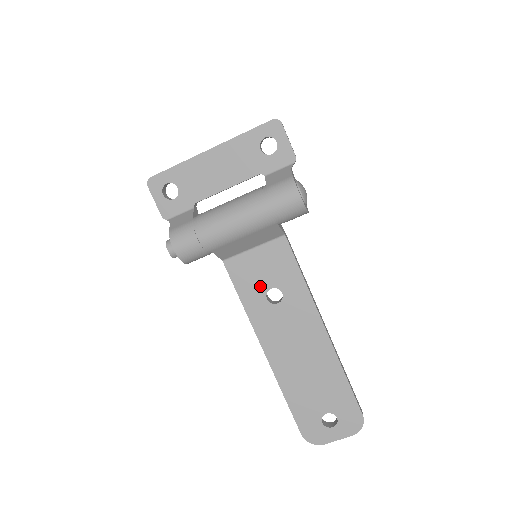
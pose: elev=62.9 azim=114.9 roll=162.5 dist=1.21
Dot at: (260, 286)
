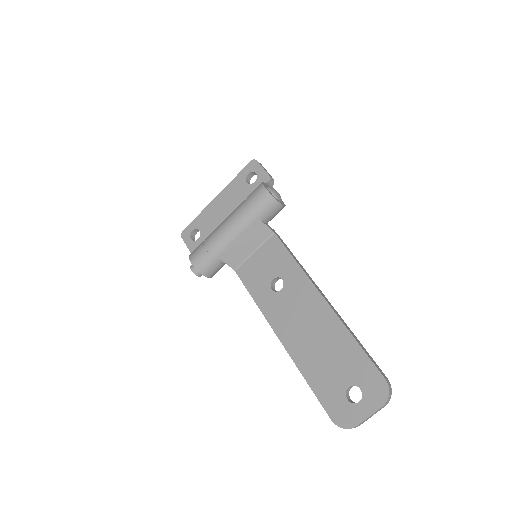
Dot at: (265, 280)
